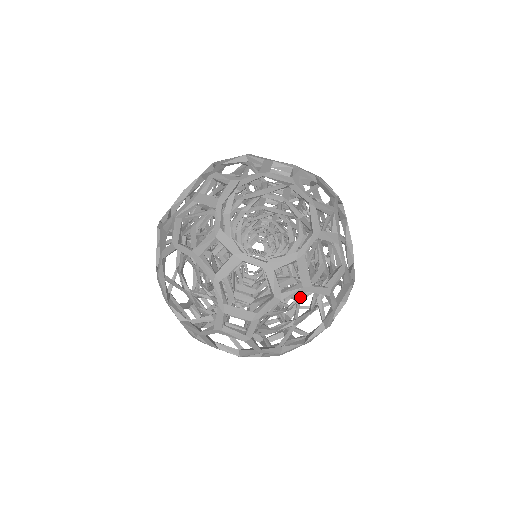
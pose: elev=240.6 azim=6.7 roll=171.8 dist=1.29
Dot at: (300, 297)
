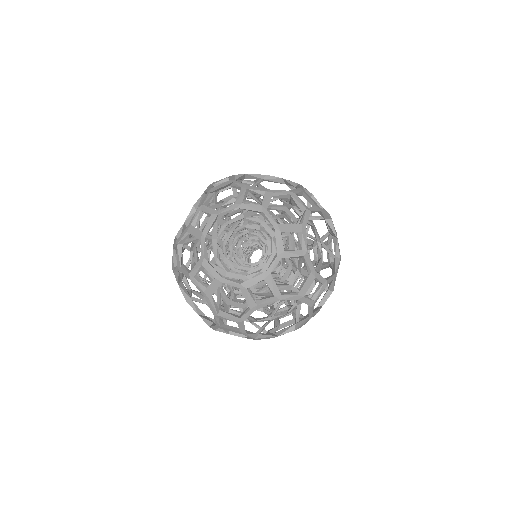
Dot at: occluded
